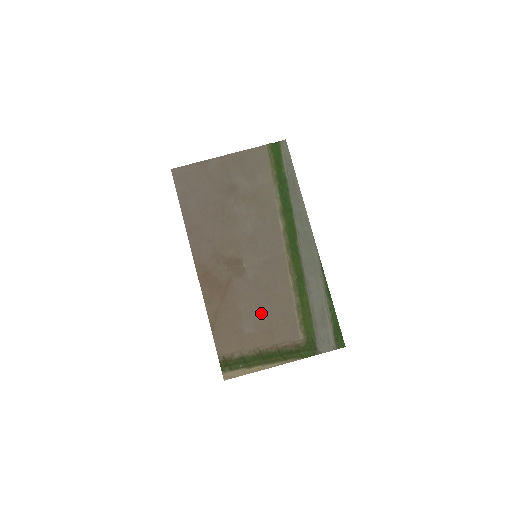
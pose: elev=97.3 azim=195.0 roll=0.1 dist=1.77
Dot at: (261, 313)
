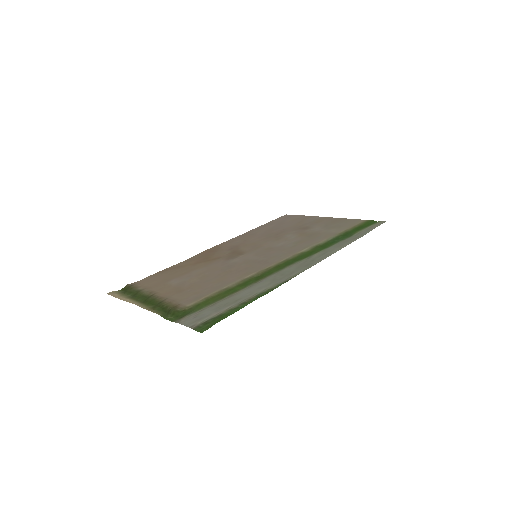
Dot at: (198, 280)
